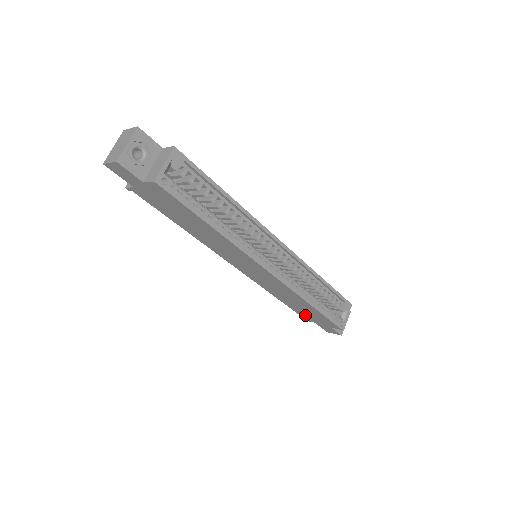
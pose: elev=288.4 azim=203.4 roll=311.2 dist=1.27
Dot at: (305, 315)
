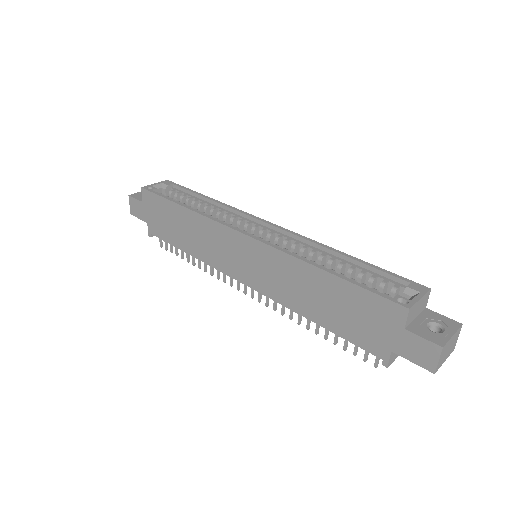
Dot at: (363, 335)
